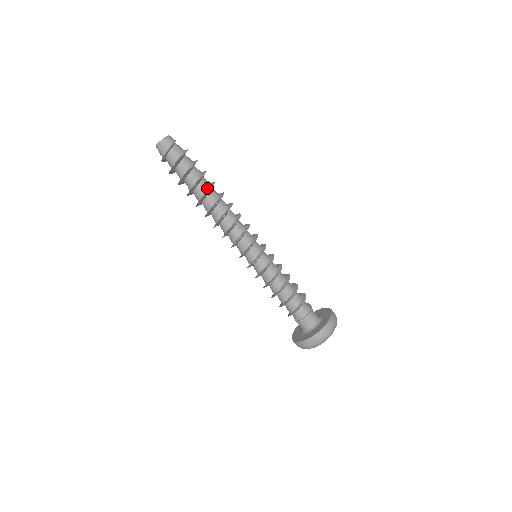
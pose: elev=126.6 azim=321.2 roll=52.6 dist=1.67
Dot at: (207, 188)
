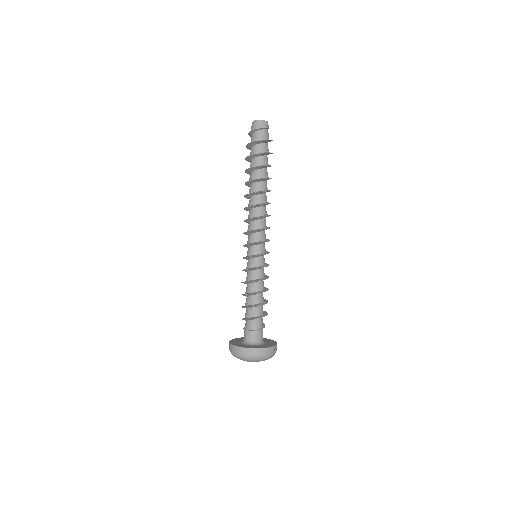
Dot at: (257, 177)
